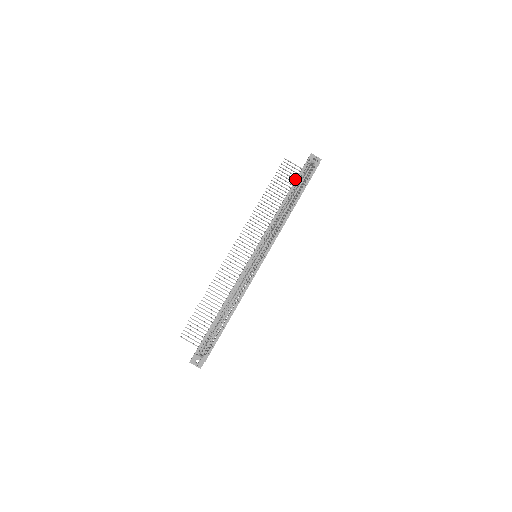
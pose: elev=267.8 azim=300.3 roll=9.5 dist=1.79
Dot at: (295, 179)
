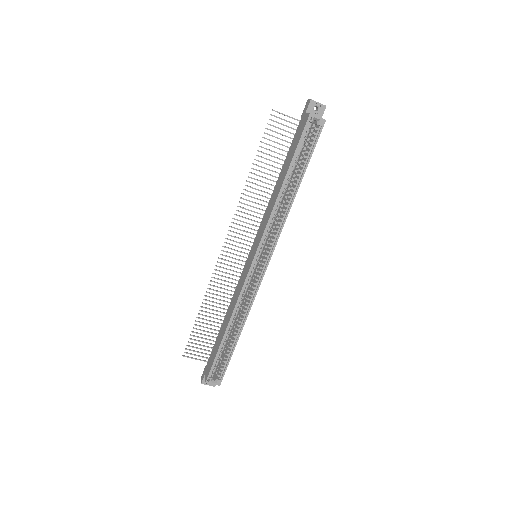
Dot at: (291, 138)
